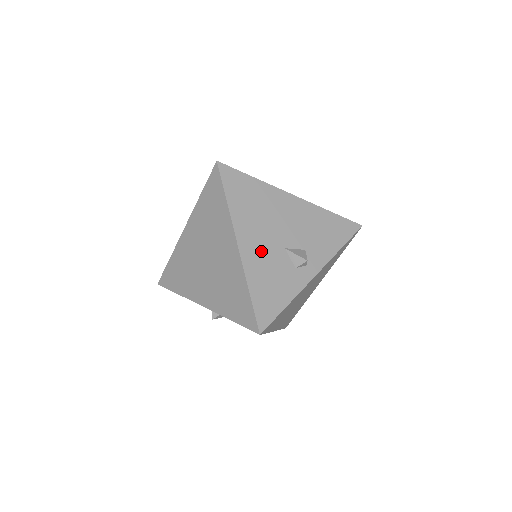
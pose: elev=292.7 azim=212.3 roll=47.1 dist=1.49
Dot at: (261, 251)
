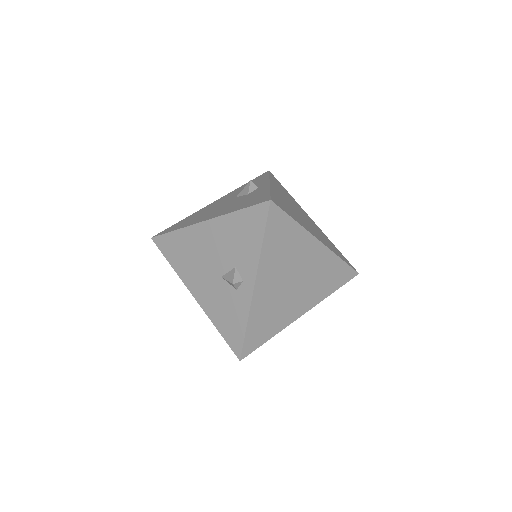
Dot at: (208, 291)
